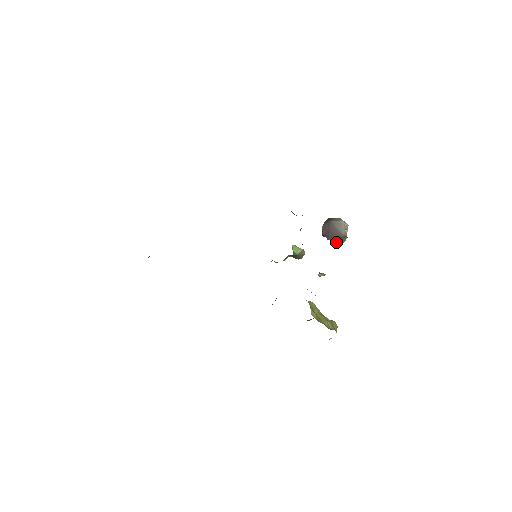
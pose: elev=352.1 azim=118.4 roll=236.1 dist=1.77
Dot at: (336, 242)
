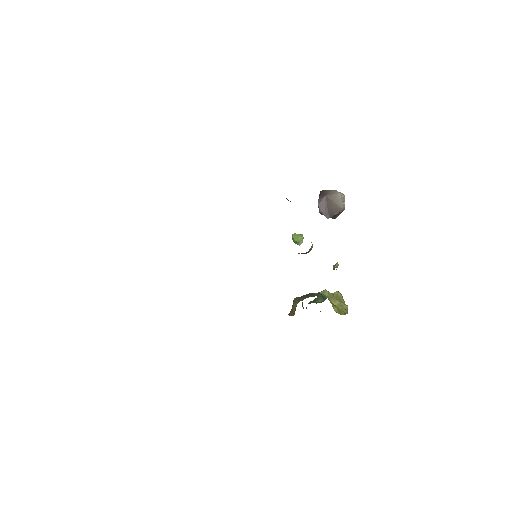
Dot at: (334, 216)
